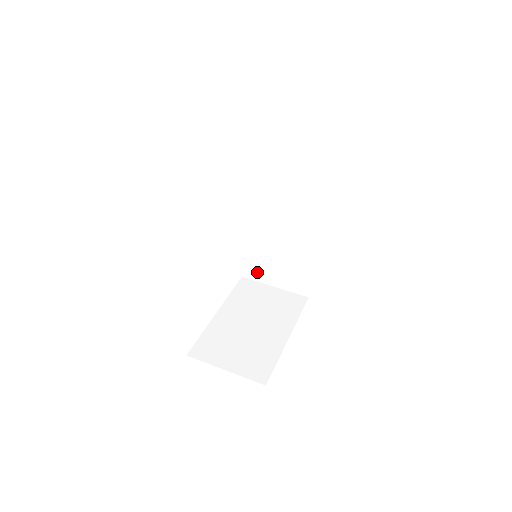
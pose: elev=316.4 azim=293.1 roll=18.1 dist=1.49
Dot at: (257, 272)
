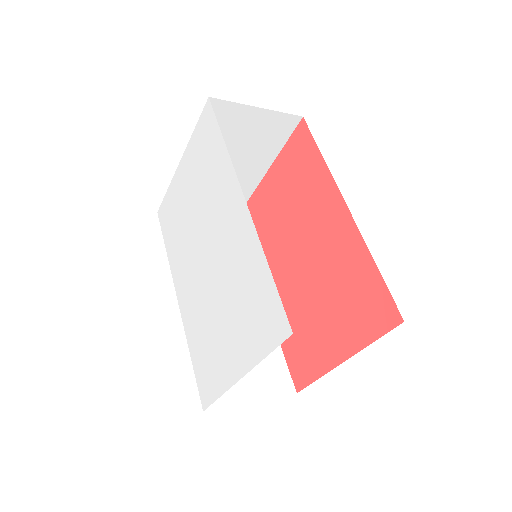
Dot at: occluded
